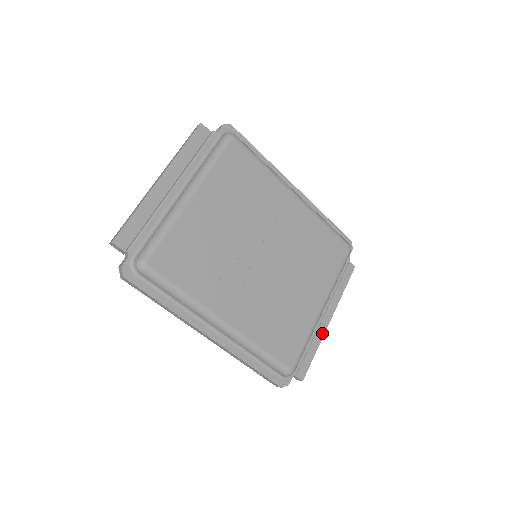
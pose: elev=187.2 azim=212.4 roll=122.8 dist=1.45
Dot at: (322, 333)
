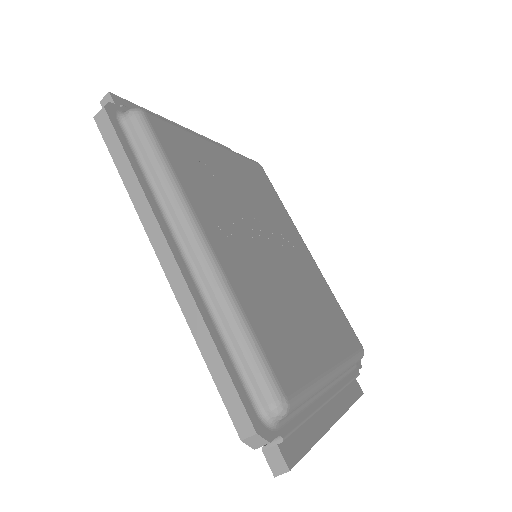
Dot at: (323, 427)
